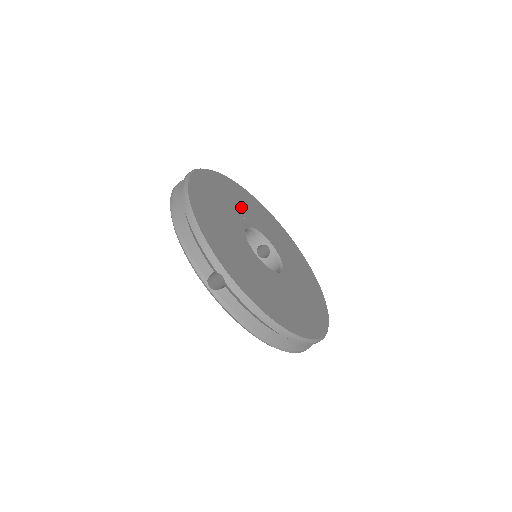
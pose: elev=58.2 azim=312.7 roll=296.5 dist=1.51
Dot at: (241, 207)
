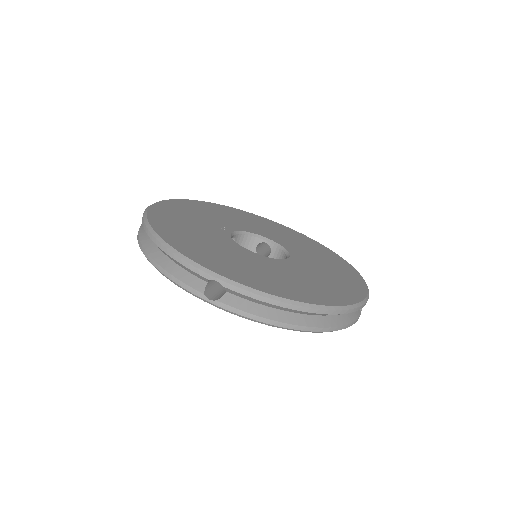
Dot at: (219, 219)
